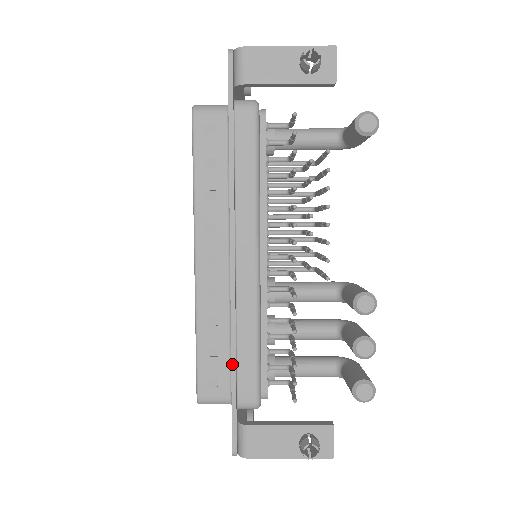
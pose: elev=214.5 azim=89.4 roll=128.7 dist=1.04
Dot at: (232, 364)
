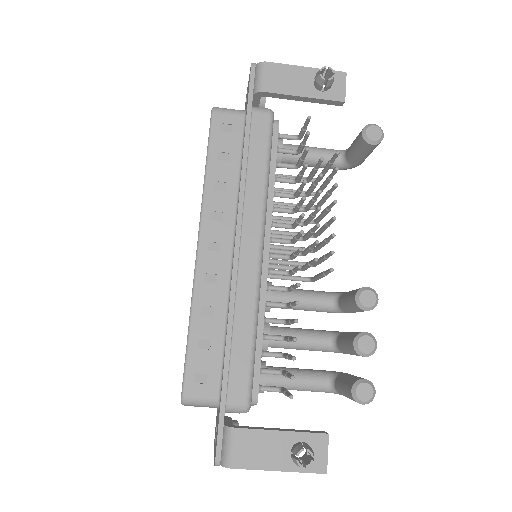
Dot at: (225, 356)
